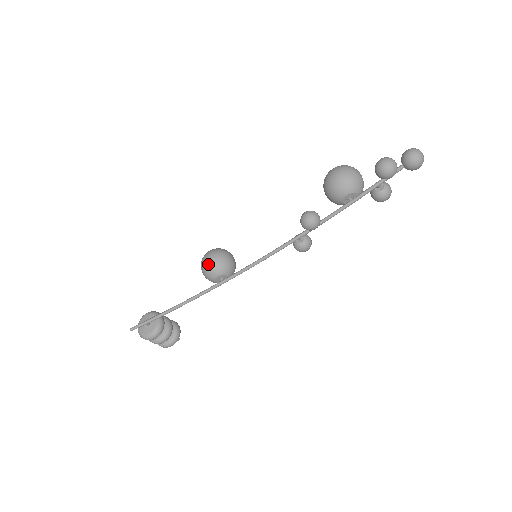
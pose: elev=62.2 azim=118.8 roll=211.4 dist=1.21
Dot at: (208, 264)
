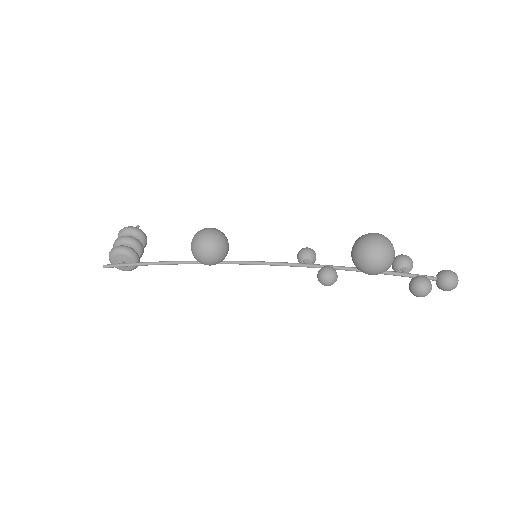
Dot at: (205, 263)
